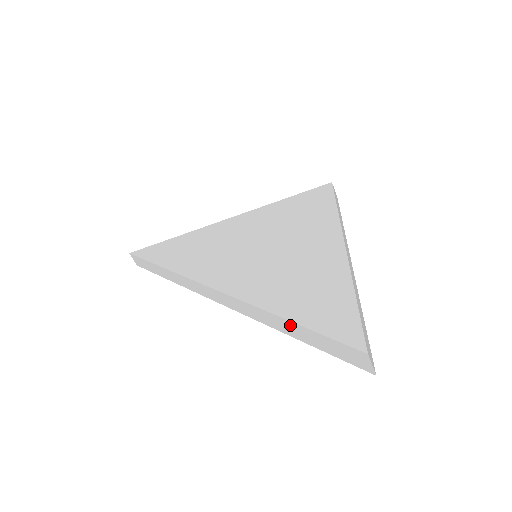
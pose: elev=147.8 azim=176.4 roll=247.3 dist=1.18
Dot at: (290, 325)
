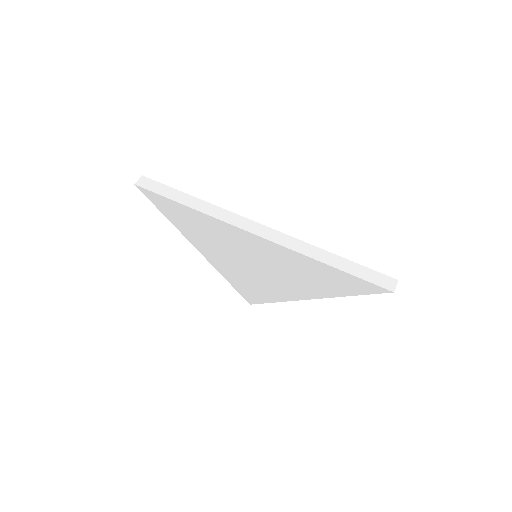
Dot at: (341, 260)
